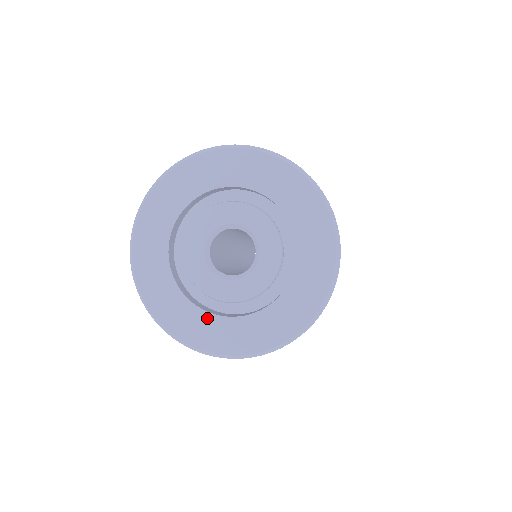
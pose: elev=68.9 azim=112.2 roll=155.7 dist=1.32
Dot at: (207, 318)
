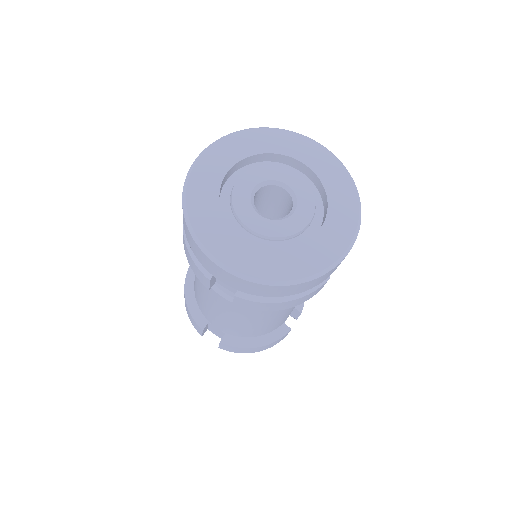
Dot at: (216, 210)
